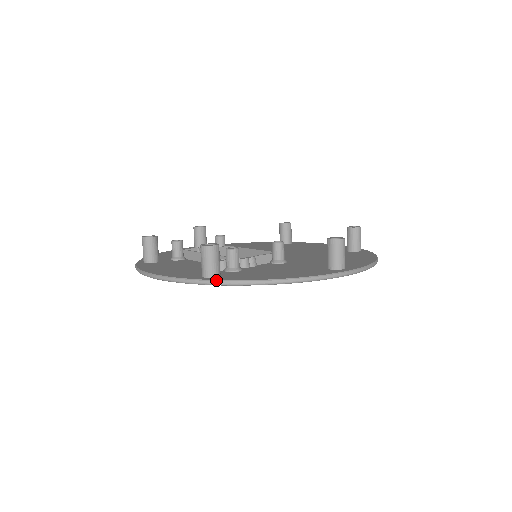
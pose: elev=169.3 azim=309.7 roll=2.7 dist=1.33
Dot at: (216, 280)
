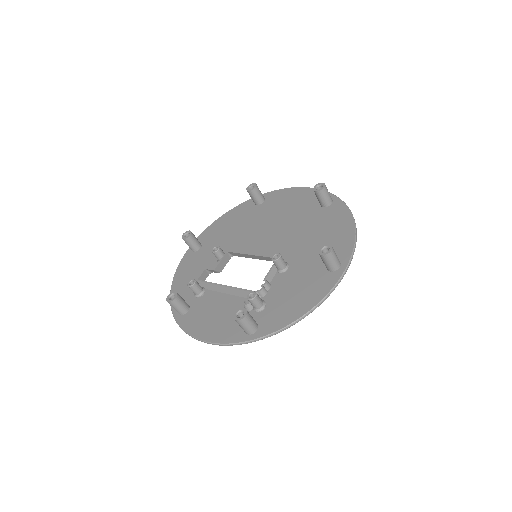
Dot at: (261, 338)
